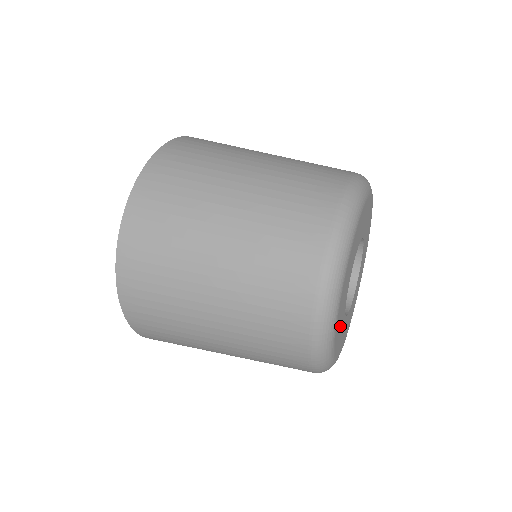
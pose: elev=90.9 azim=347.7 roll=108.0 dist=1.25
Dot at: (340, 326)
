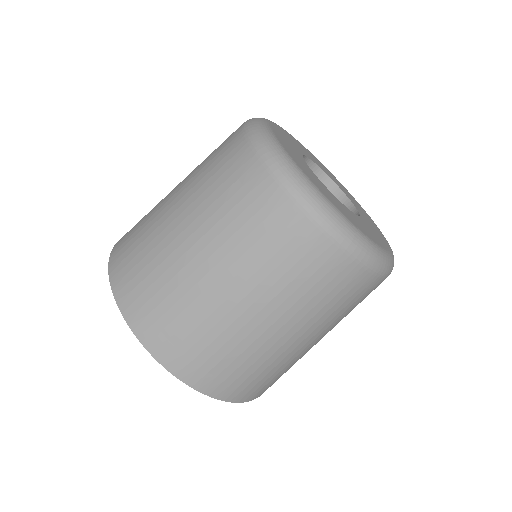
Dot at: (364, 228)
